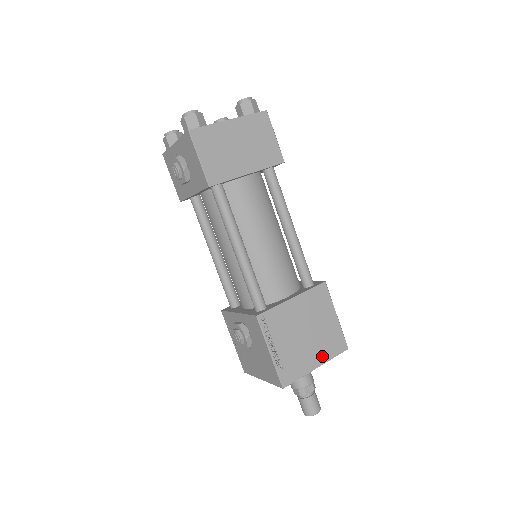
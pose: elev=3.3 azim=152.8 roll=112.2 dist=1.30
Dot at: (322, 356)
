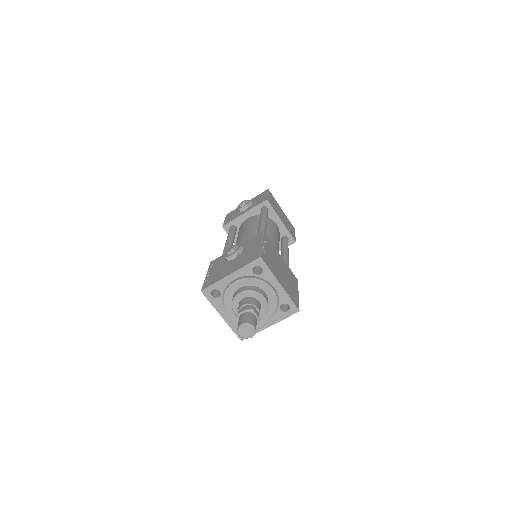
Dot at: (285, 287)
